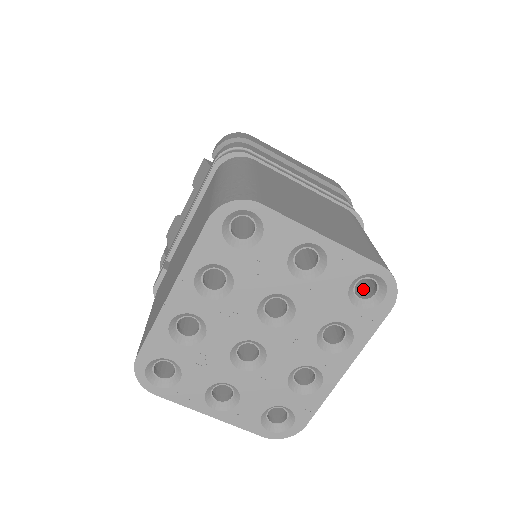
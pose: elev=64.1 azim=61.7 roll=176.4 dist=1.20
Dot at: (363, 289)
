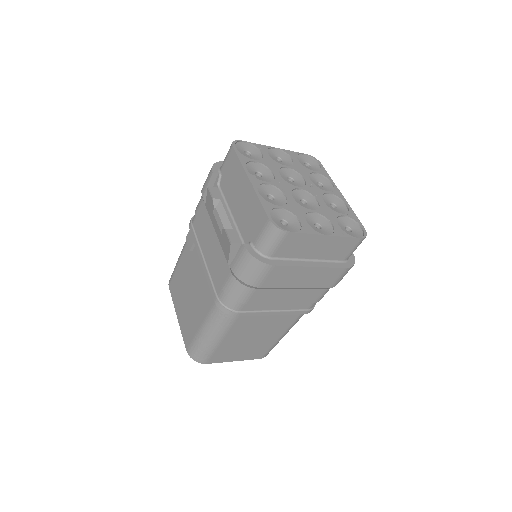
Dot at: occluded
